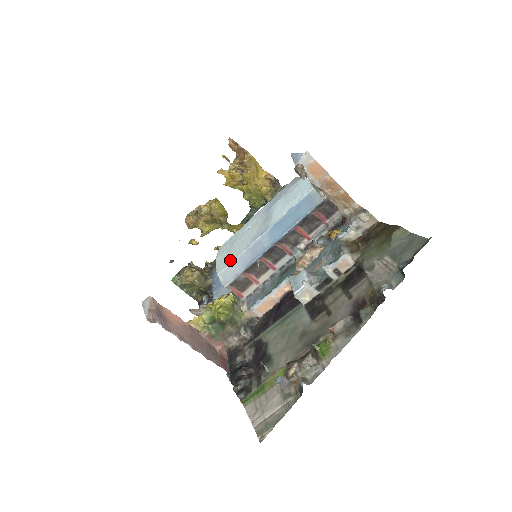
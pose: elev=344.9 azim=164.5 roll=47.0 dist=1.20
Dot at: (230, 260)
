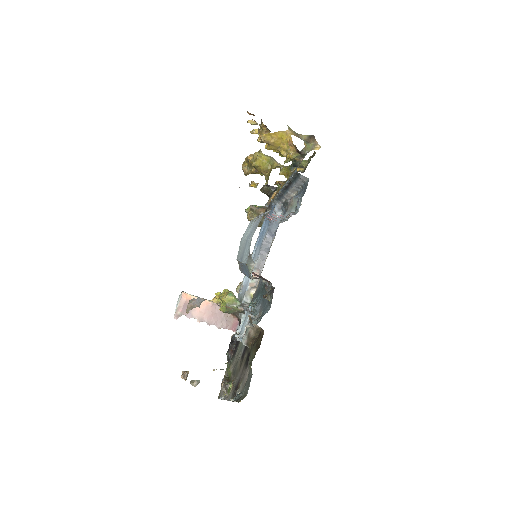
Dot at: (238, 258)
